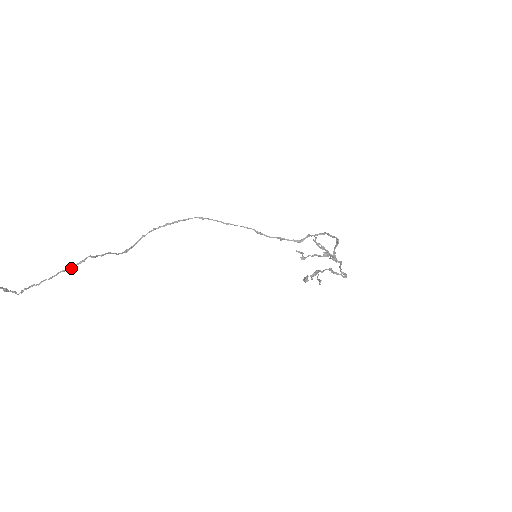
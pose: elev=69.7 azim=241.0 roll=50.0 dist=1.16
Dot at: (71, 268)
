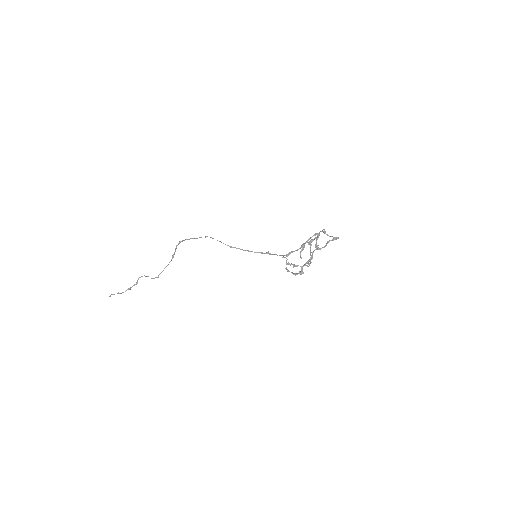
Dot at: occluded
